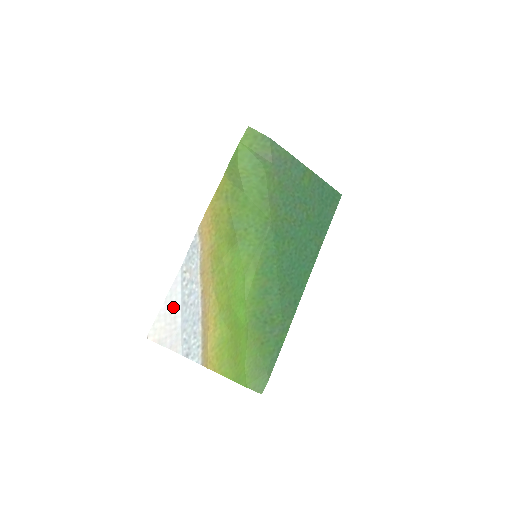
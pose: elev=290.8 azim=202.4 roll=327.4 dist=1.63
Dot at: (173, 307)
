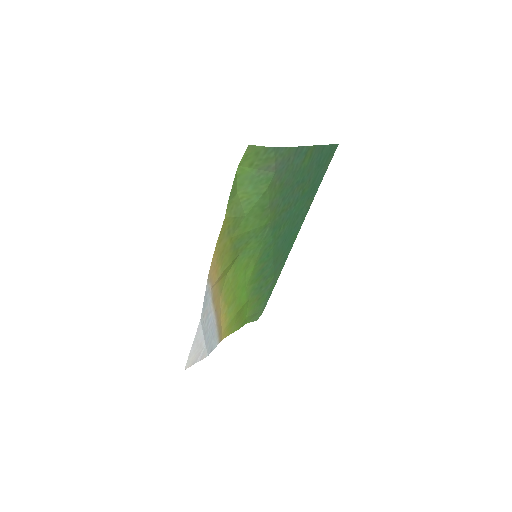
Dot at: (199, 342)
